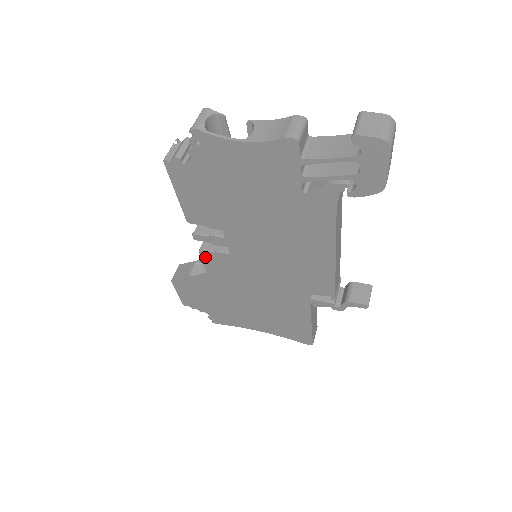
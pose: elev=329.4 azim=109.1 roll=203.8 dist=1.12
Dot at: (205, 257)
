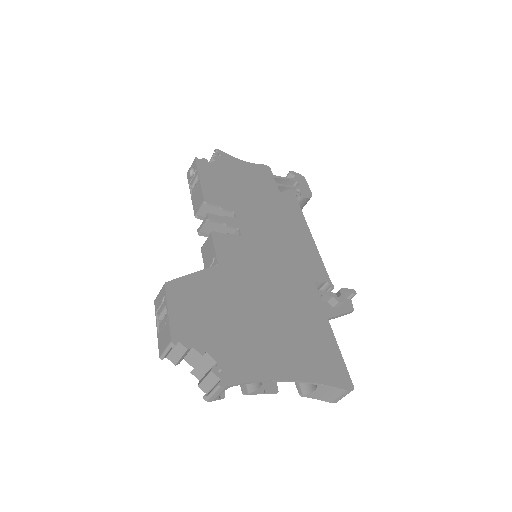
Dot at: (217, 240)
